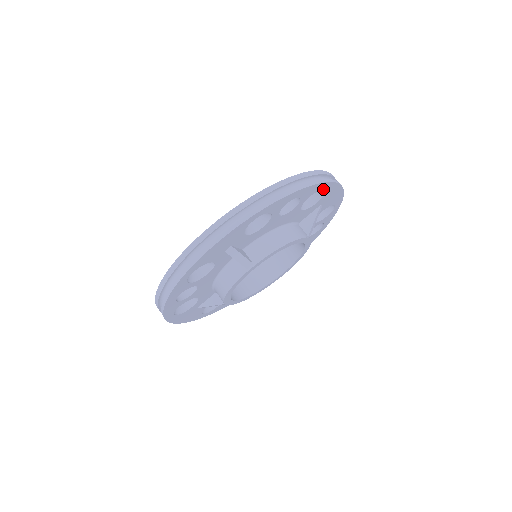
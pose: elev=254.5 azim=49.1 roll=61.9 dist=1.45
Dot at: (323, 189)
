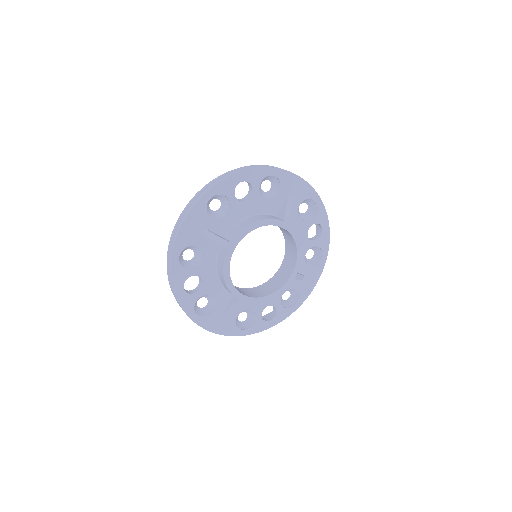
Dot at: (275, 178)
